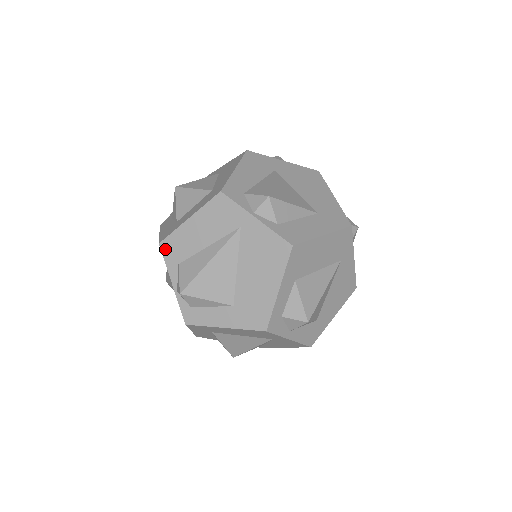
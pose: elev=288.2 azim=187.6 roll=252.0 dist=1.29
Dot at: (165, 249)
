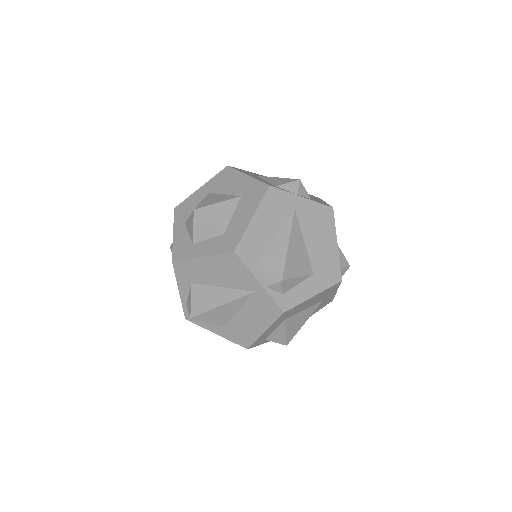
Dot at: (242, 254)
